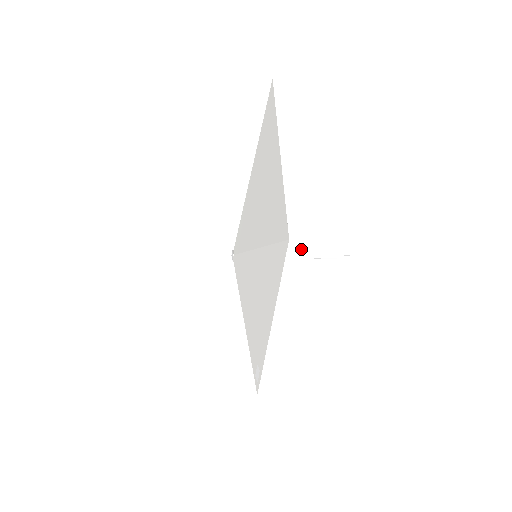
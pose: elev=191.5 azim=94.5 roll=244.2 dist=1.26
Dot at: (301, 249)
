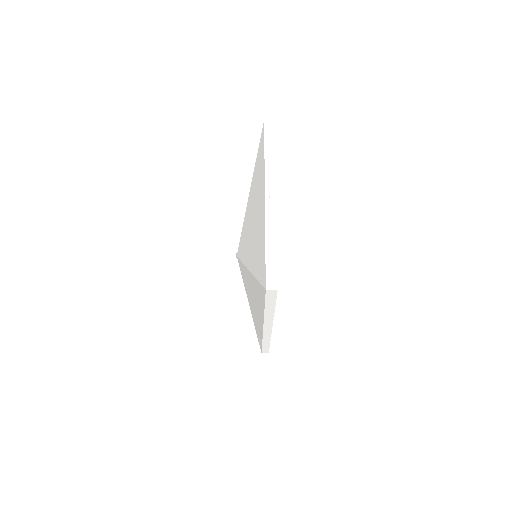
Dot at: (276, 293)
